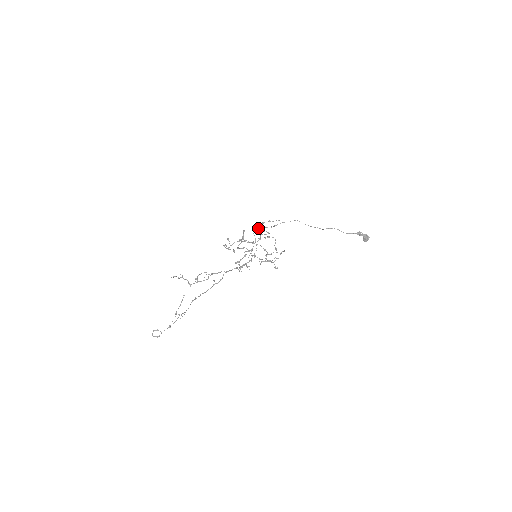
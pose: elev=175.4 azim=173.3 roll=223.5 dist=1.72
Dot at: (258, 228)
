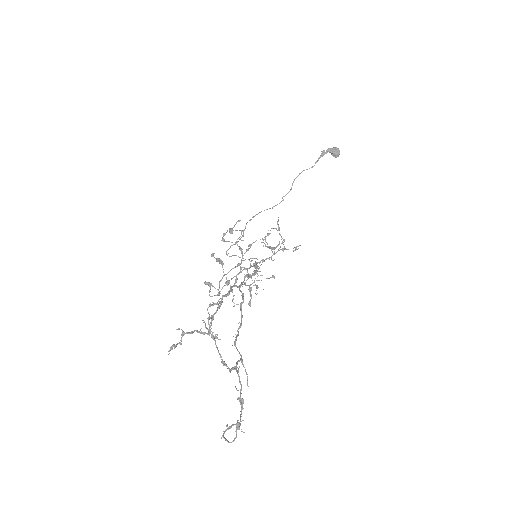
Dot at: (225, 241)
